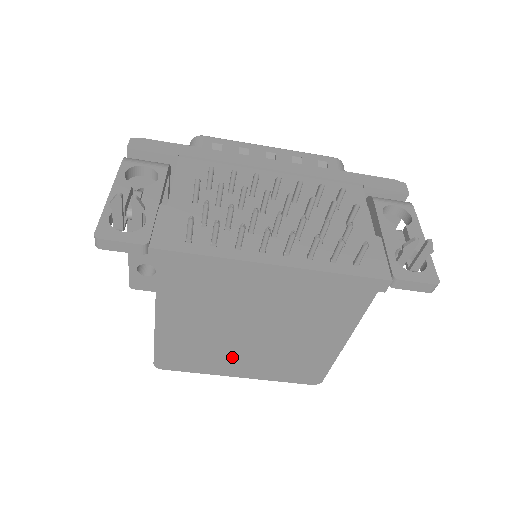
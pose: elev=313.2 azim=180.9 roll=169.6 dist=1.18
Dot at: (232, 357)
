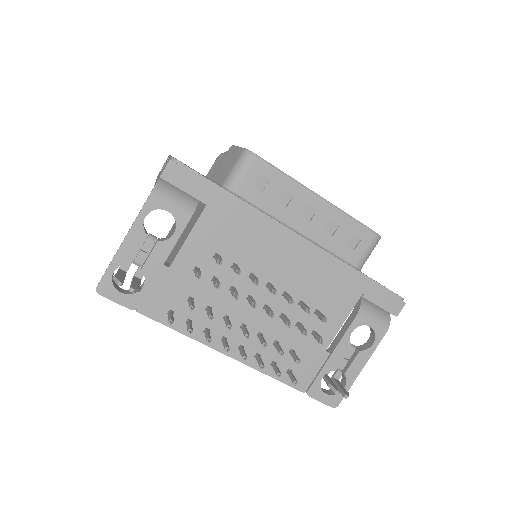
Dot at: occluded
